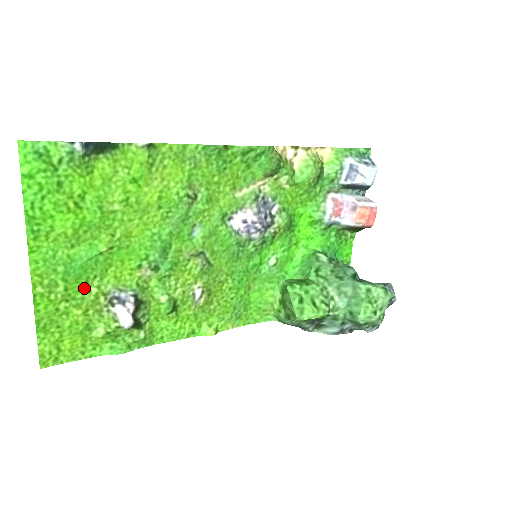
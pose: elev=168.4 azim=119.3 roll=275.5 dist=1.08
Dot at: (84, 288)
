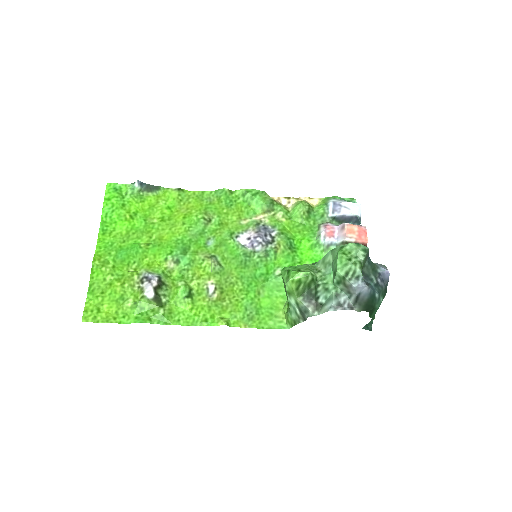
Dot at: (126, 269)
